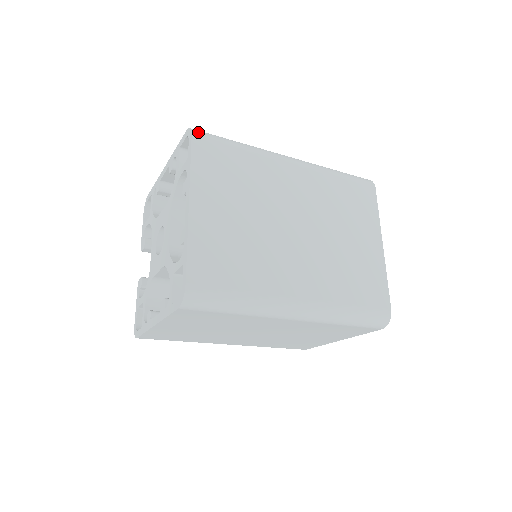
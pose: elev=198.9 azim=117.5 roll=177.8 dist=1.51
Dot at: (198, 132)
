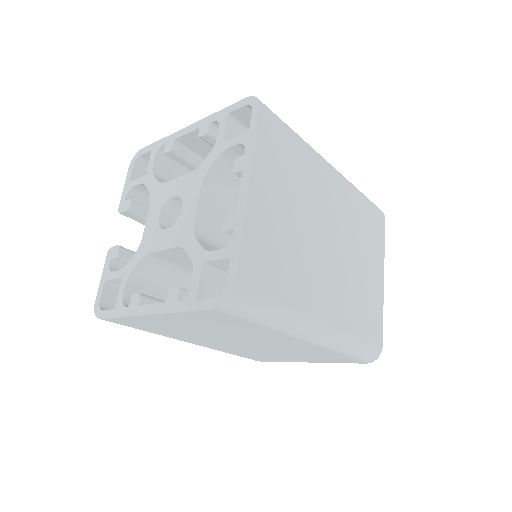
Dot at: (264, 105)
